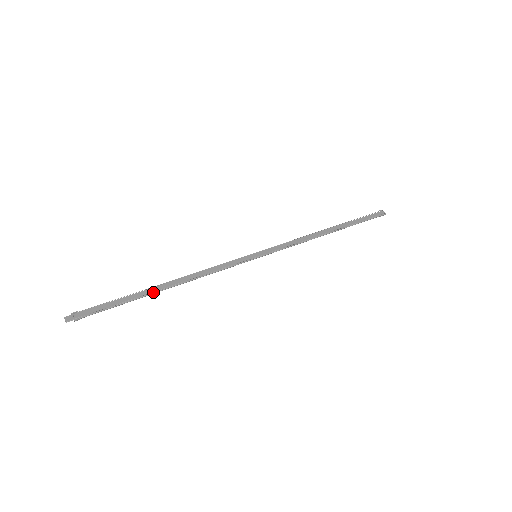
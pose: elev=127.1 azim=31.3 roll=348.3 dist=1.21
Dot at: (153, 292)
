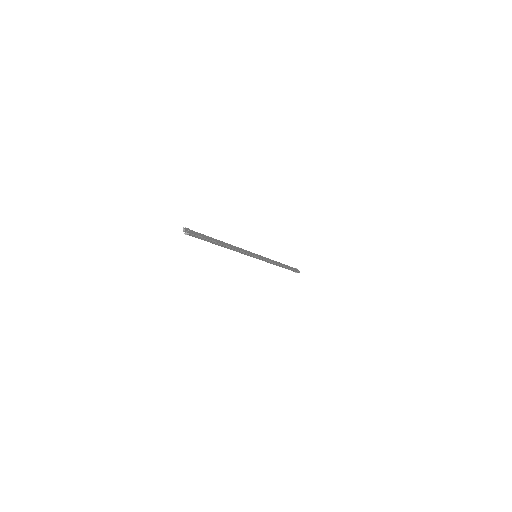
Dot at: (220, 243)
